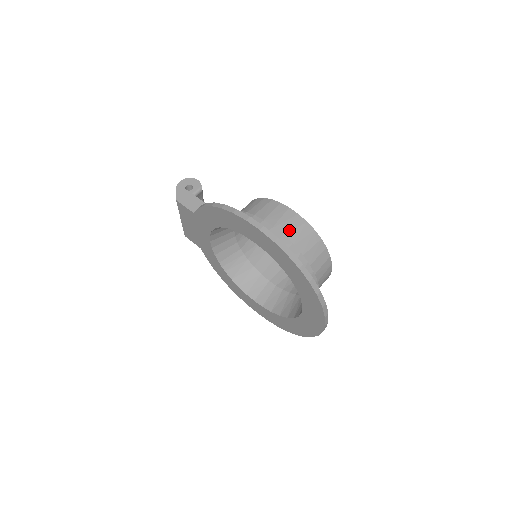
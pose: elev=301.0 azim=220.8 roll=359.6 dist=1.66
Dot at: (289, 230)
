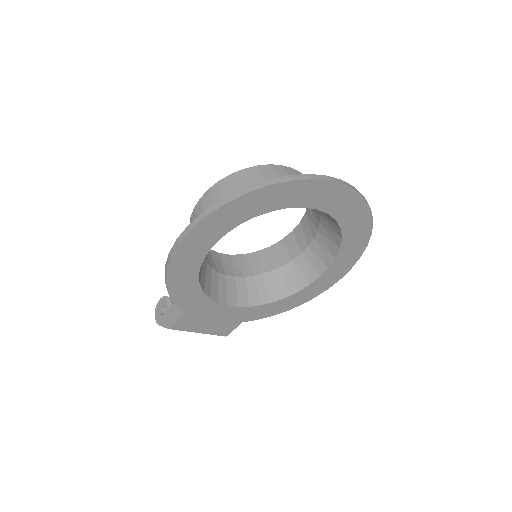
Dot at: occluded
